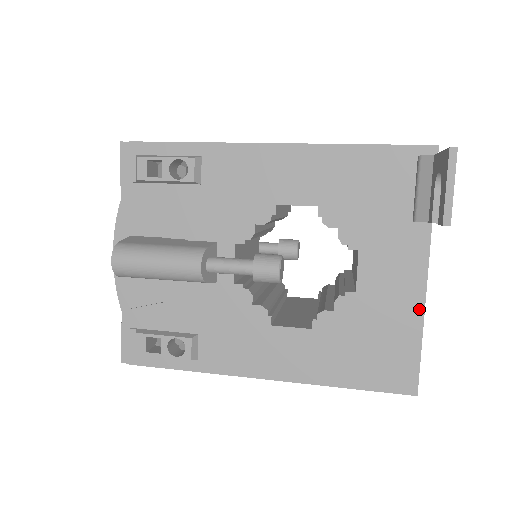
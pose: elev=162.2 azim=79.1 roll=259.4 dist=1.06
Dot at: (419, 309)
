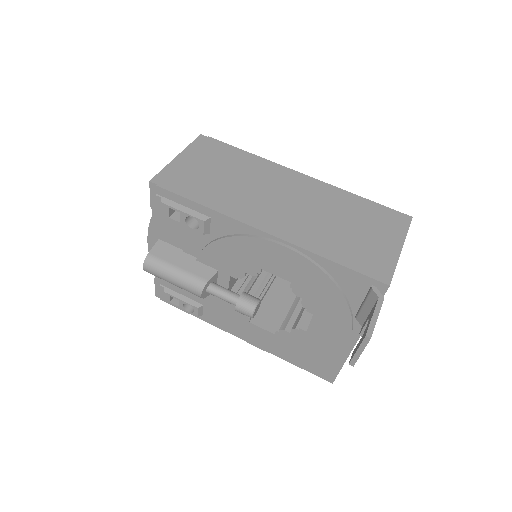
Dot at: (346, 353)
